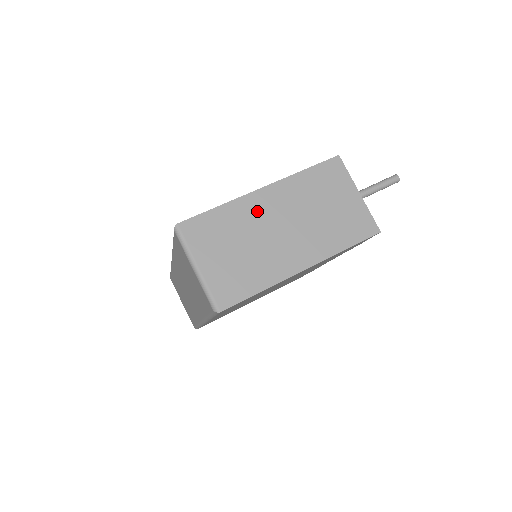
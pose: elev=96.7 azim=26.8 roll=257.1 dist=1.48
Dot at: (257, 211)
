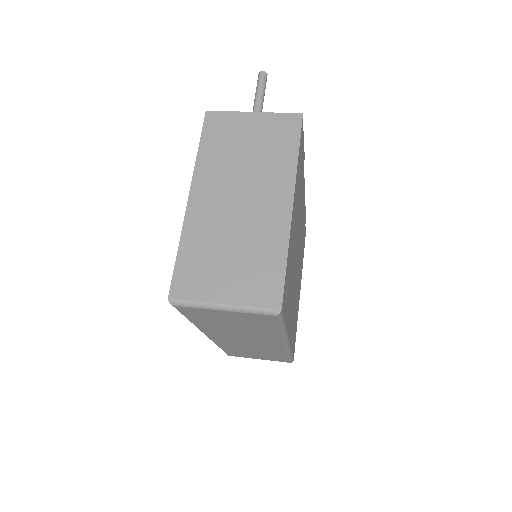
Dot at: (207, 215)
